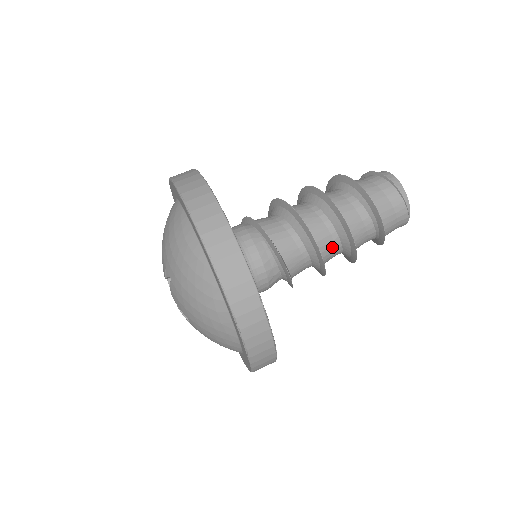
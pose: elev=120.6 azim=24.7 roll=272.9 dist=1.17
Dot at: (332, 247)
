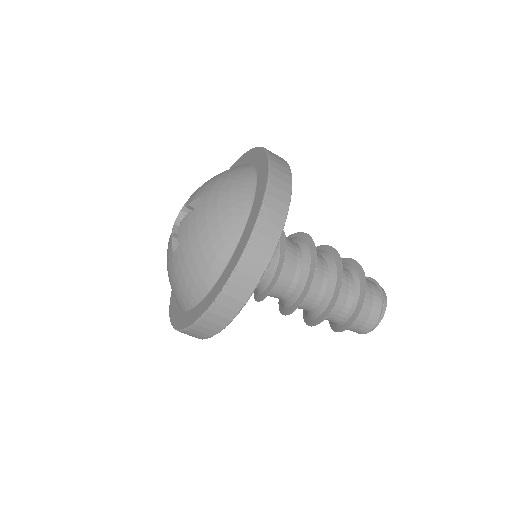
Dot at: (313, 299)
